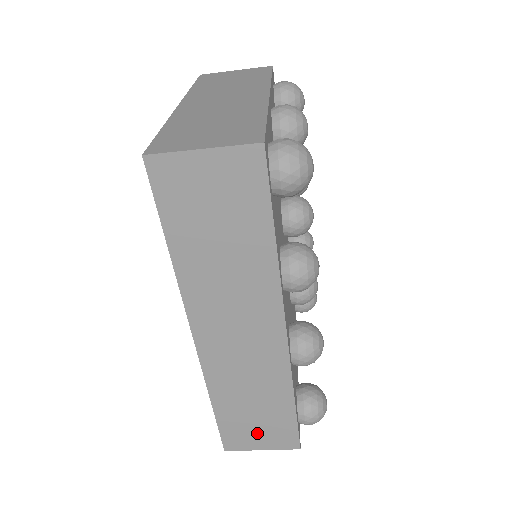
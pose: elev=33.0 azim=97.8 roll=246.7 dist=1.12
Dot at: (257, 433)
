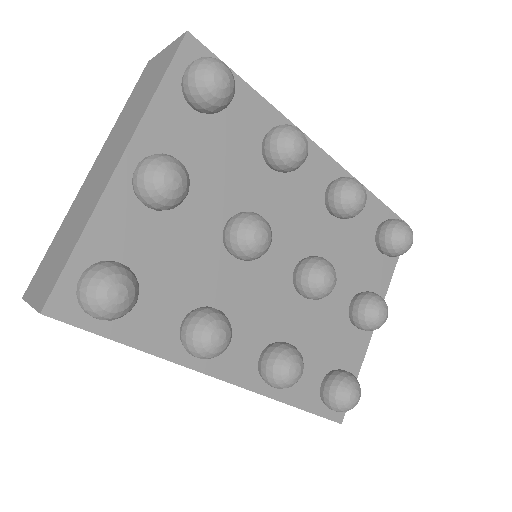
Dot at: occluded
